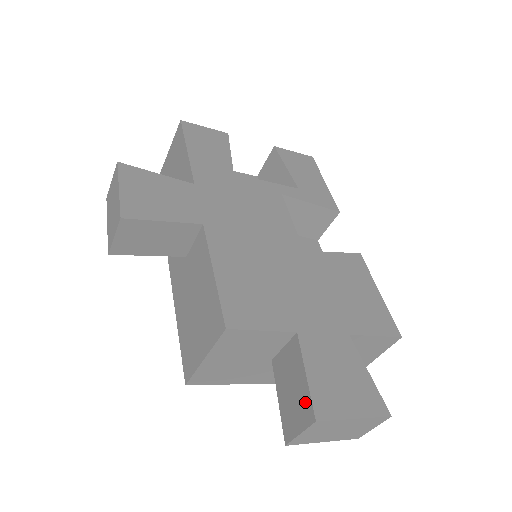
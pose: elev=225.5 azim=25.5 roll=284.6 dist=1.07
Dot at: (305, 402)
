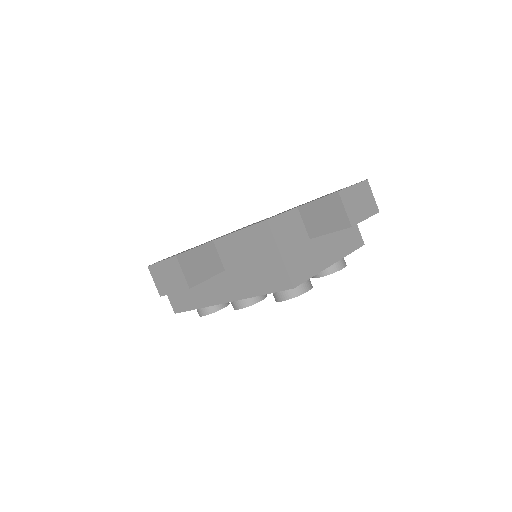
Dot at: (330, 201)
